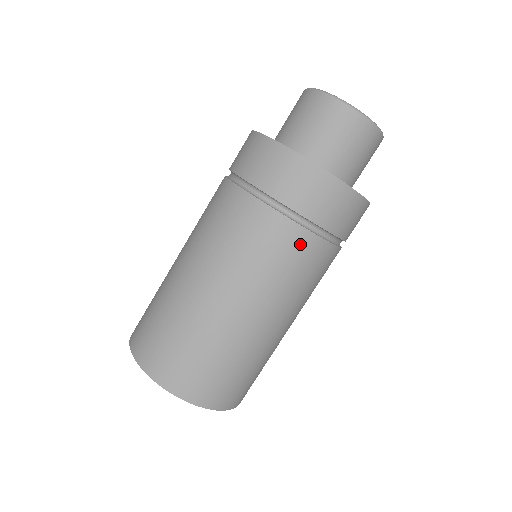
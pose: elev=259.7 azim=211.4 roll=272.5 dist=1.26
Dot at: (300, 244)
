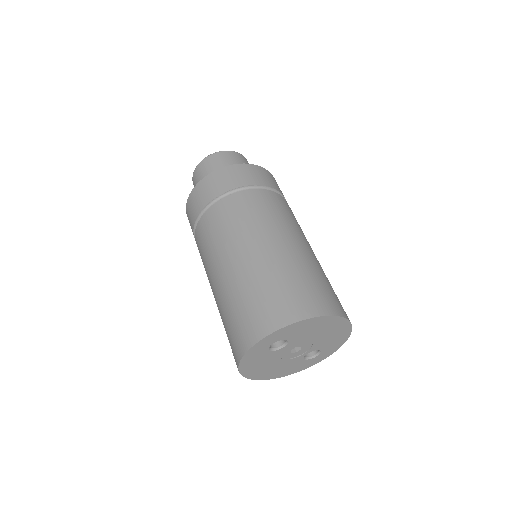
Dot at: (229, 205)
